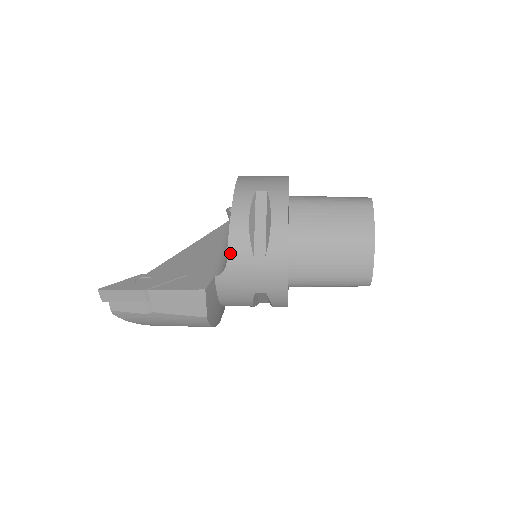
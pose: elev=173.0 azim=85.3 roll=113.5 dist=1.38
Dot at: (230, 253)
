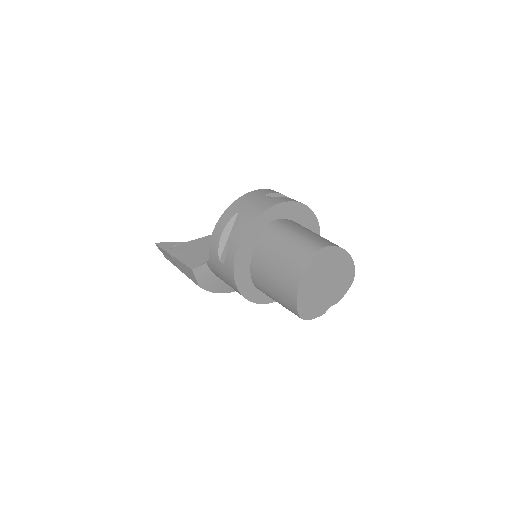
Dot at: (210, 252)
